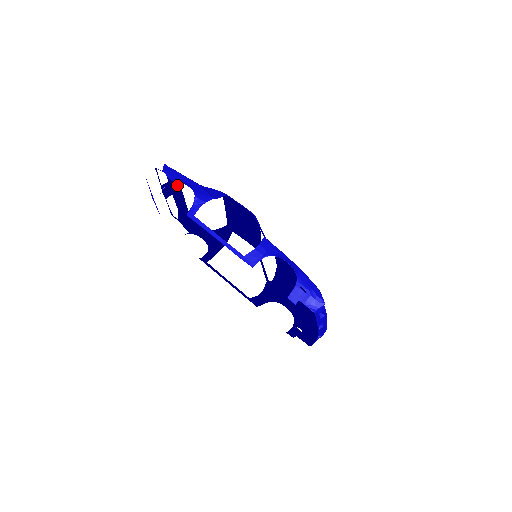
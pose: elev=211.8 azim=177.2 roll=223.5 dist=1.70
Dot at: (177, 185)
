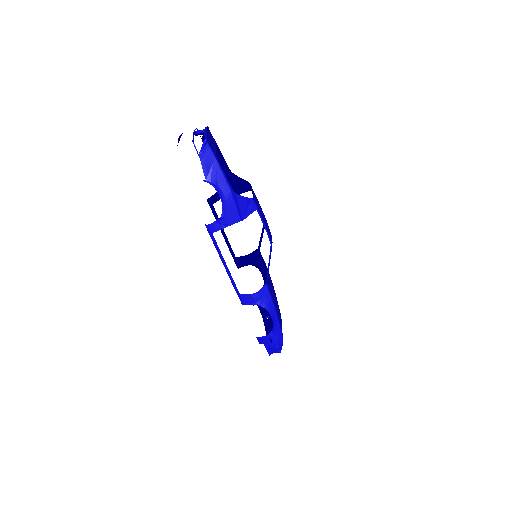
Dot at: (212, 143)
